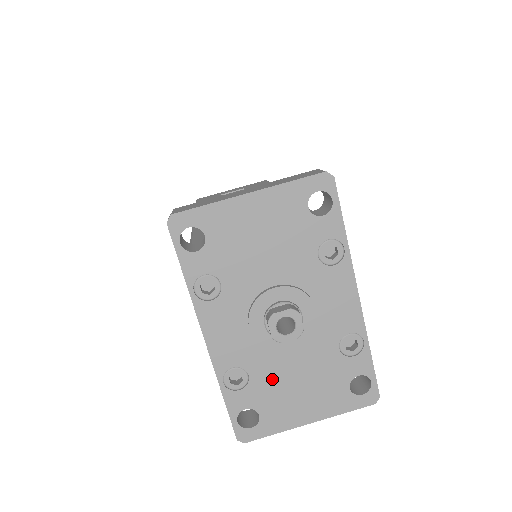
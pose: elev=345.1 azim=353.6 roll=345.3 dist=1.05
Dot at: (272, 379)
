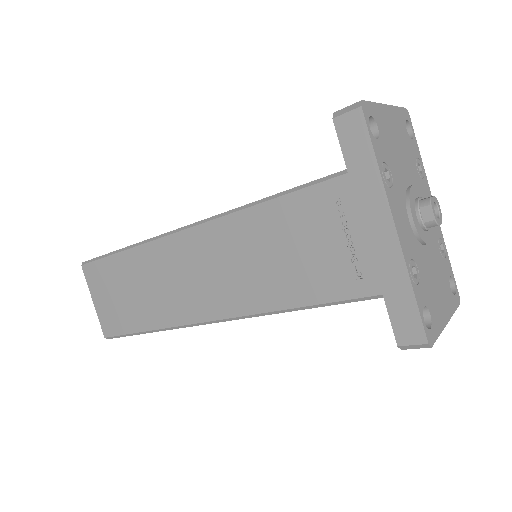
Dot at: (426, 275)
